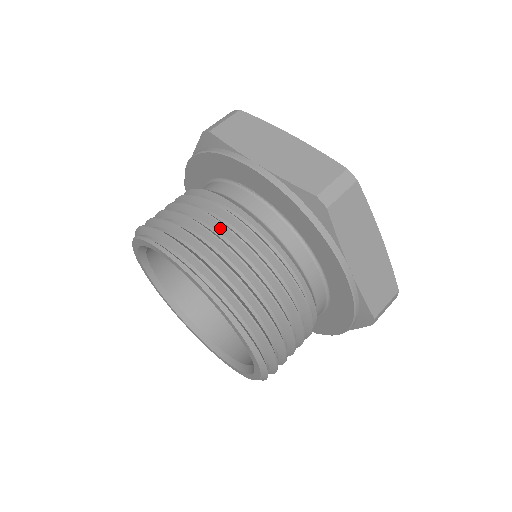
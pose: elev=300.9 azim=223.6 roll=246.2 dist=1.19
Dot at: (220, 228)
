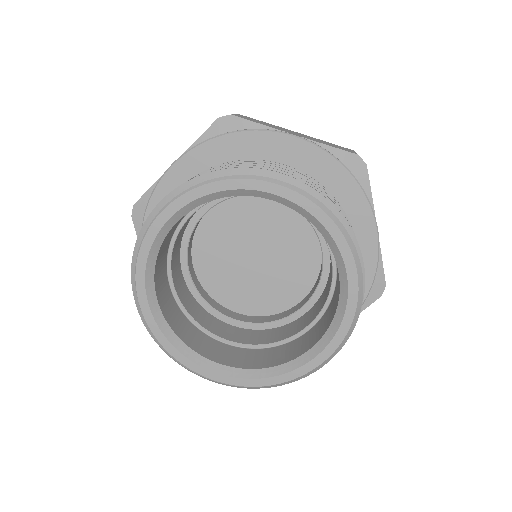
Dot at: occluded
